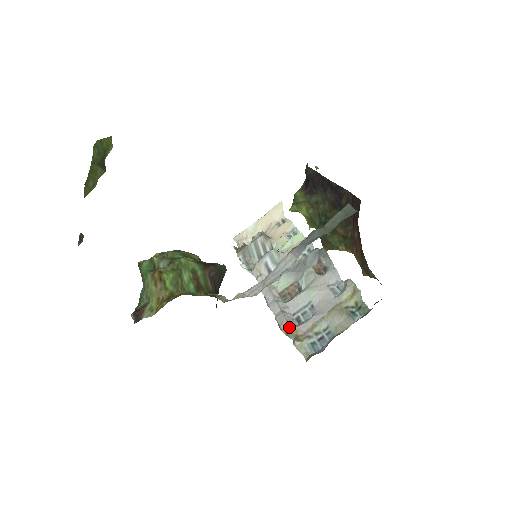
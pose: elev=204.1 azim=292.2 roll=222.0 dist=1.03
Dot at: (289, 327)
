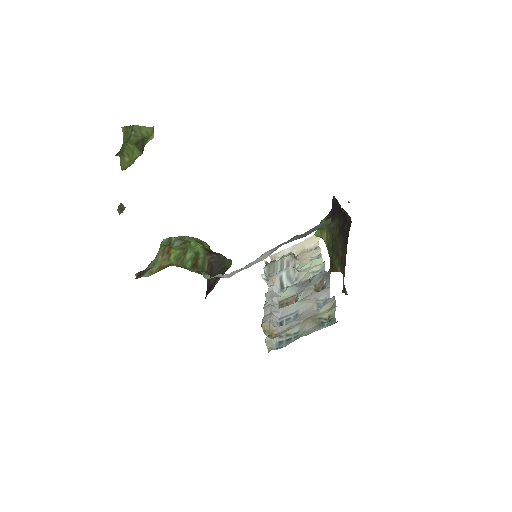
Dot at: (269, 326)
